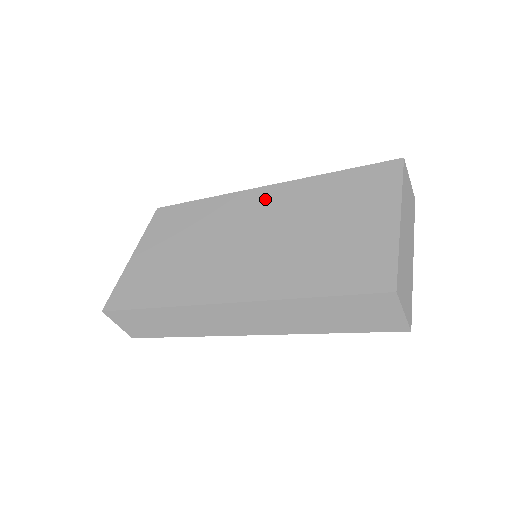
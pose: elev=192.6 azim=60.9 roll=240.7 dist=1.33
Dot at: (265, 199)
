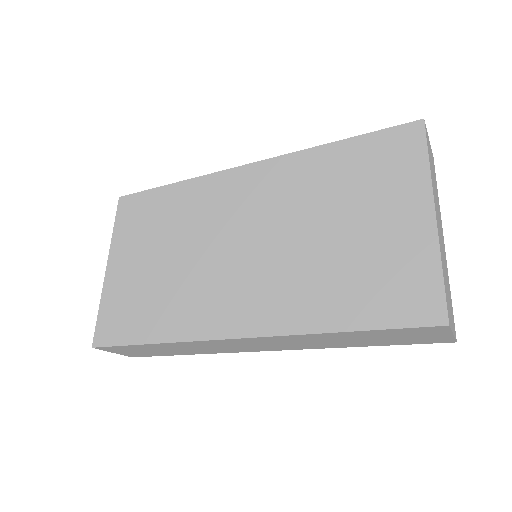
Dot at: (254, 184)
